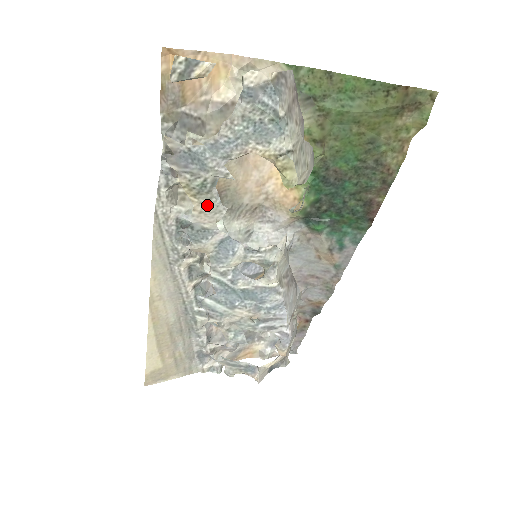
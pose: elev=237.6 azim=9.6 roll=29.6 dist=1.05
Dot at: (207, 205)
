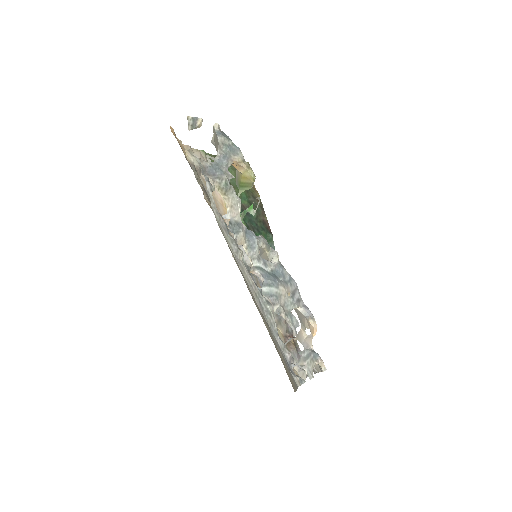
Dot at: (232, 199)
